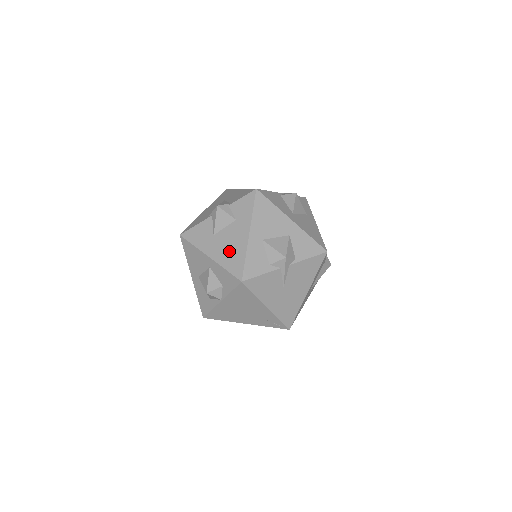
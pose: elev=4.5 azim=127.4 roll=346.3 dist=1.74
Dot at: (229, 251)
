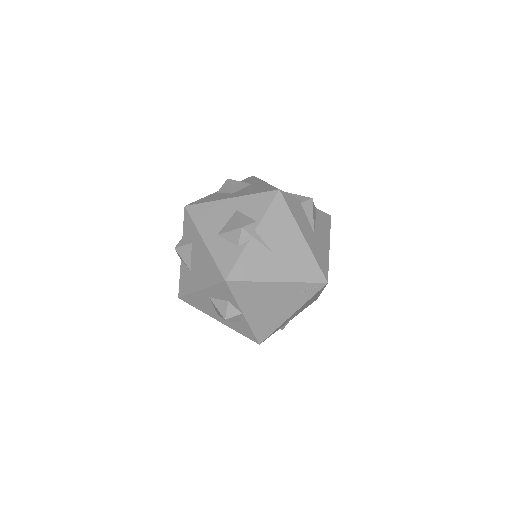
Dot at: (204, 270)
